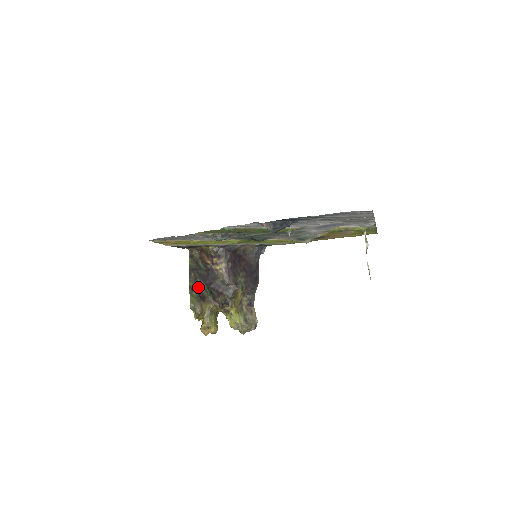
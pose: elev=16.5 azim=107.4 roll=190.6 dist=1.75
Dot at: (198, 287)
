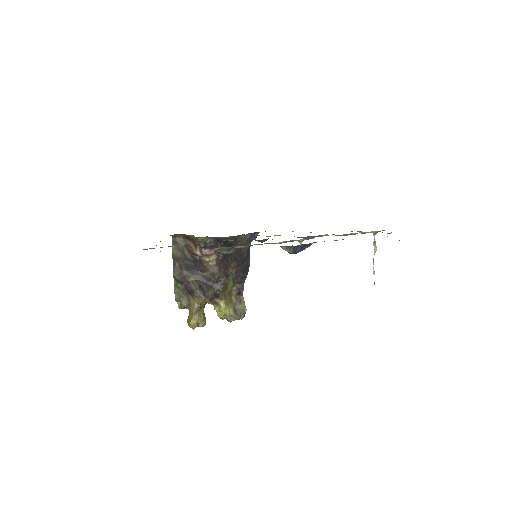
Dot at: (184, 279)
